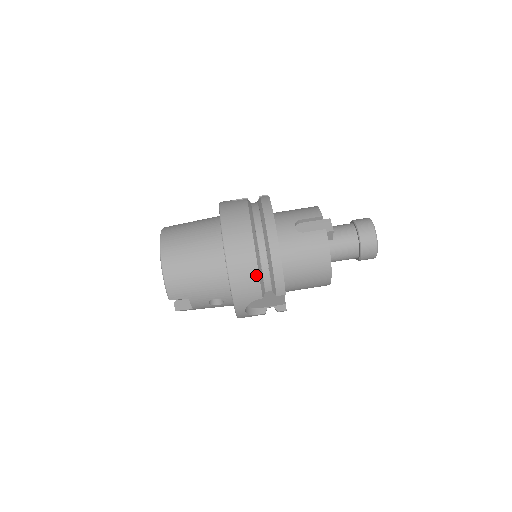
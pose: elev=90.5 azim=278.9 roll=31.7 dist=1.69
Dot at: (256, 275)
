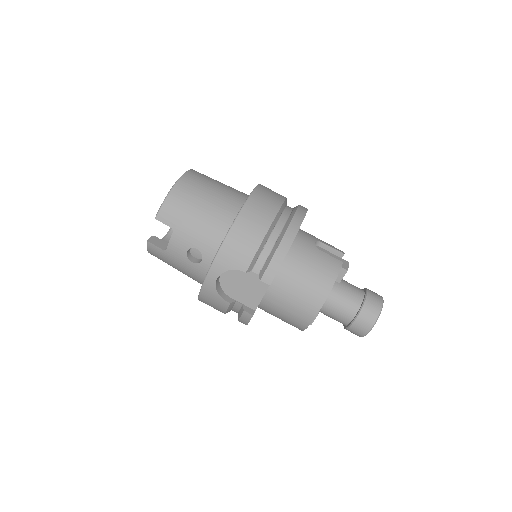
Dot at: (258, 242)
